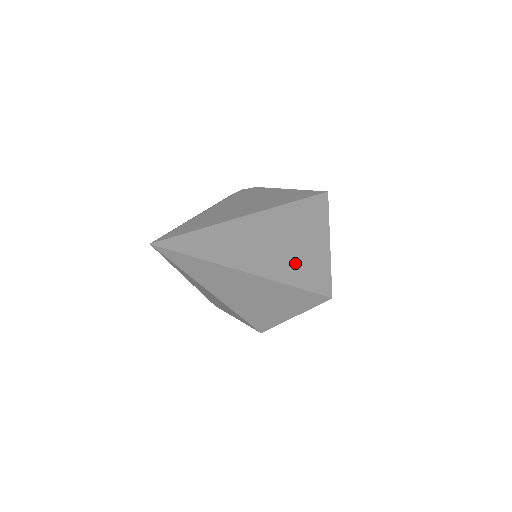
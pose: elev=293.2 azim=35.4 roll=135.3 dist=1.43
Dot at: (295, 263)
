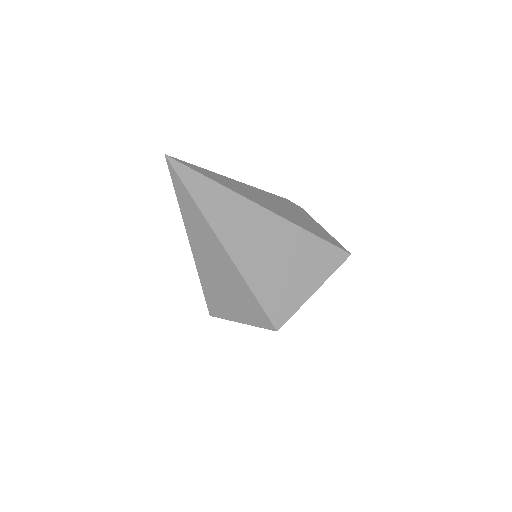
Dot at: (269, 275)
